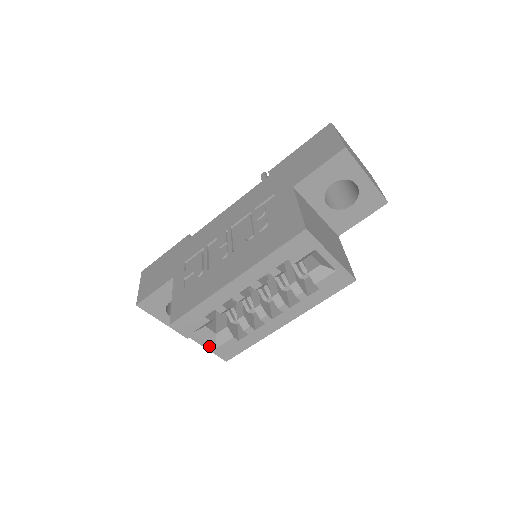
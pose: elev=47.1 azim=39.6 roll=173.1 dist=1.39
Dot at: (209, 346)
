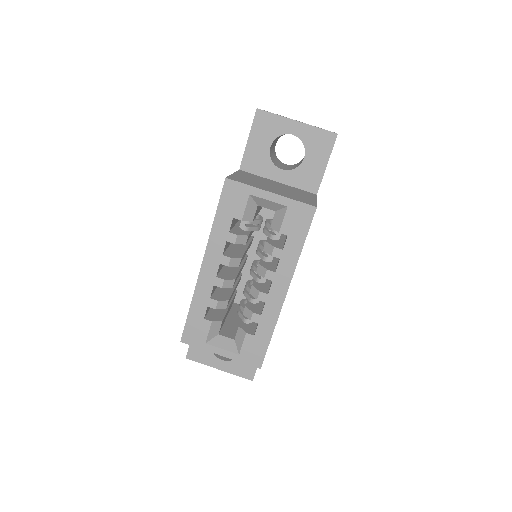
Dot at: (231, 354)
